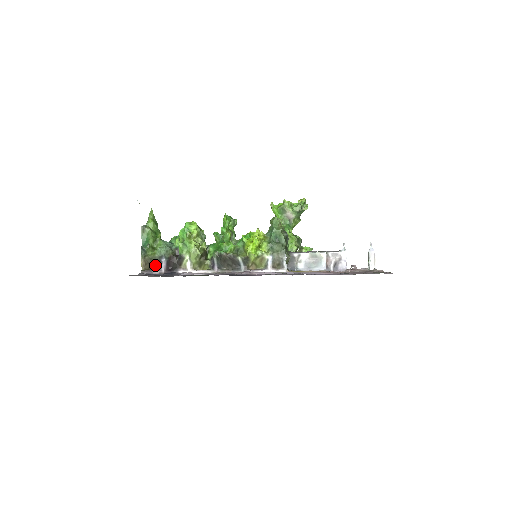
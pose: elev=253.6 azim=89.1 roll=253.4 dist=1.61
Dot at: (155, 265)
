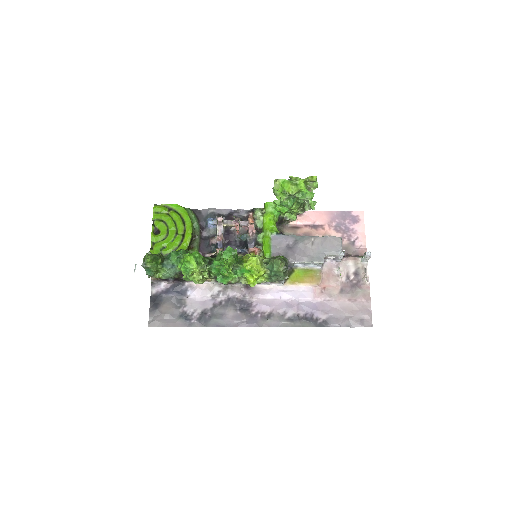
Dot at: (163, 279)
